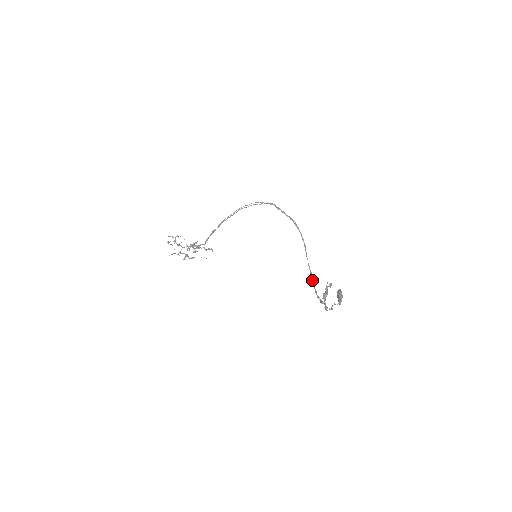
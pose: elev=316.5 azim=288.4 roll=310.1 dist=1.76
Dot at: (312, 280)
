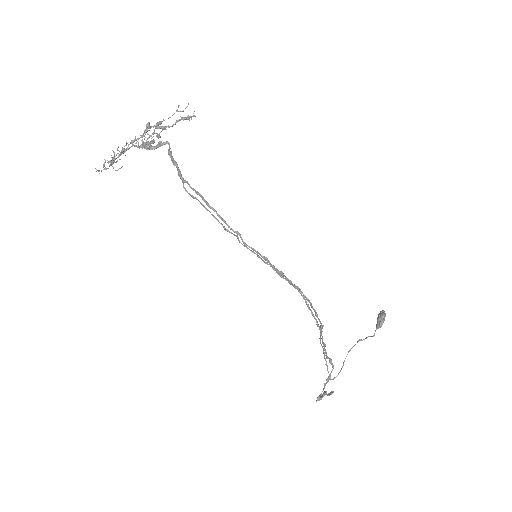
Dot at: (323, 351)
